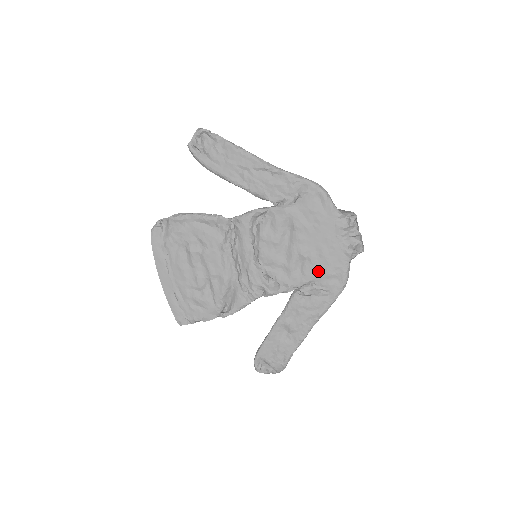
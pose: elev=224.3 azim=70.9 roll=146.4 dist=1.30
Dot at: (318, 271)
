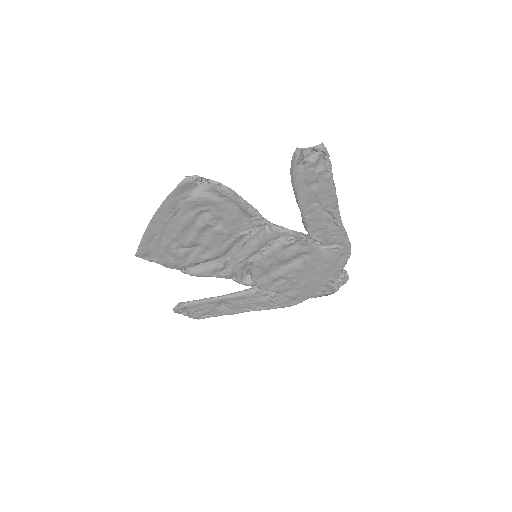
Dot at: (288, 290)
